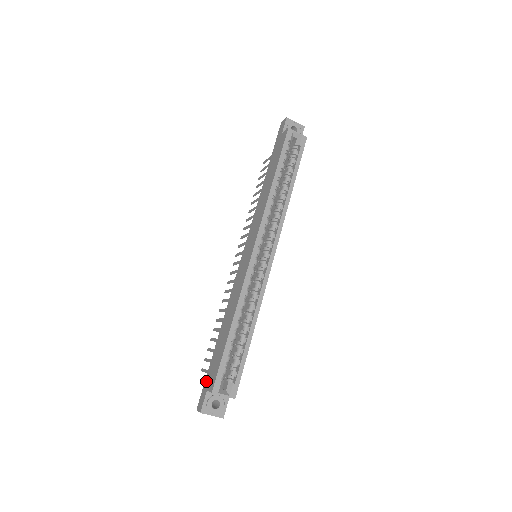
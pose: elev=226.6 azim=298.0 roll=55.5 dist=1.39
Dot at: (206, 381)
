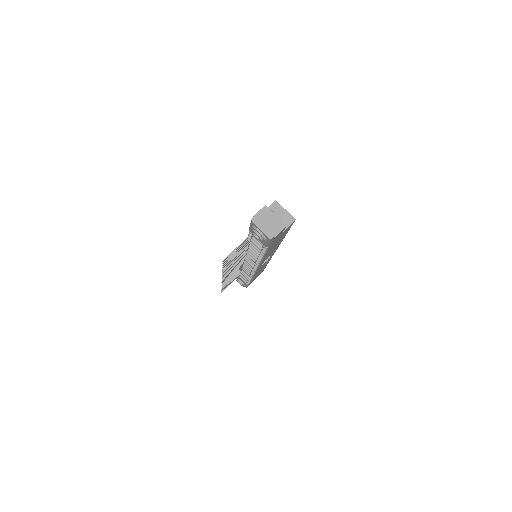
Dot at: occluded
